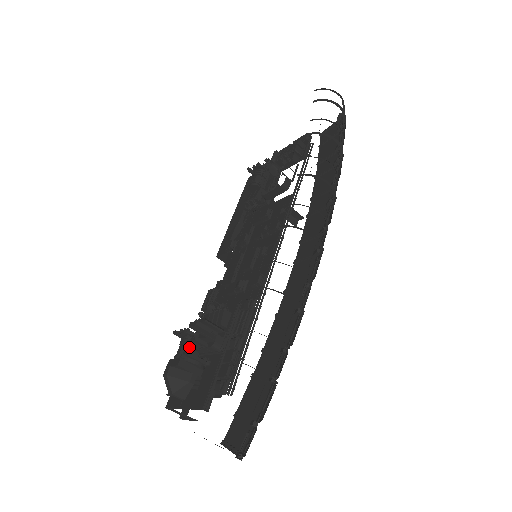
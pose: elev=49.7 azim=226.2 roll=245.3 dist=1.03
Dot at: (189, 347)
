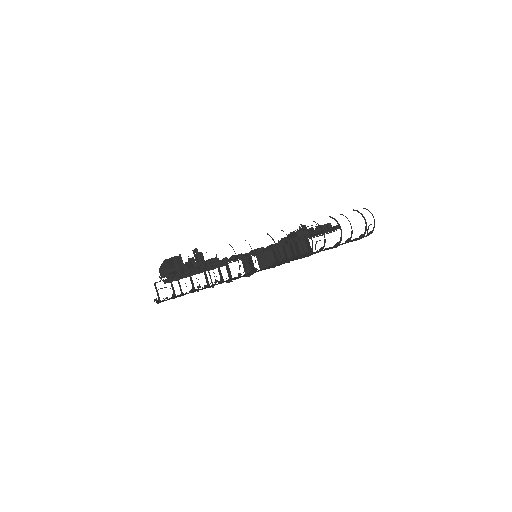
Dot at: occluded
